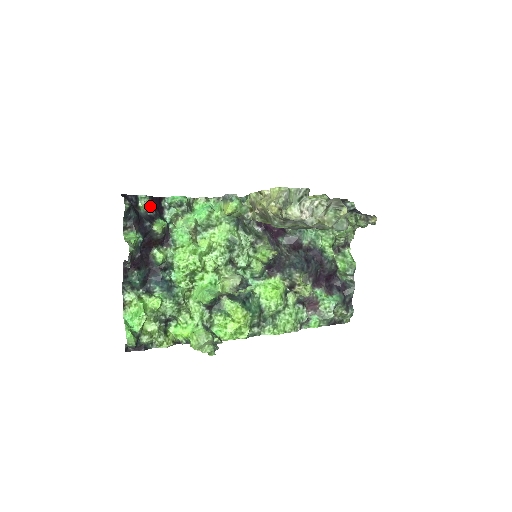
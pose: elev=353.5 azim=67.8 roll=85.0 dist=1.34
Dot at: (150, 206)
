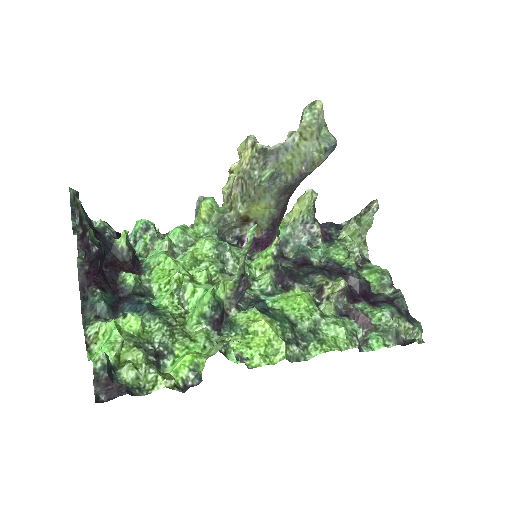
Dot at: (108, 225)
